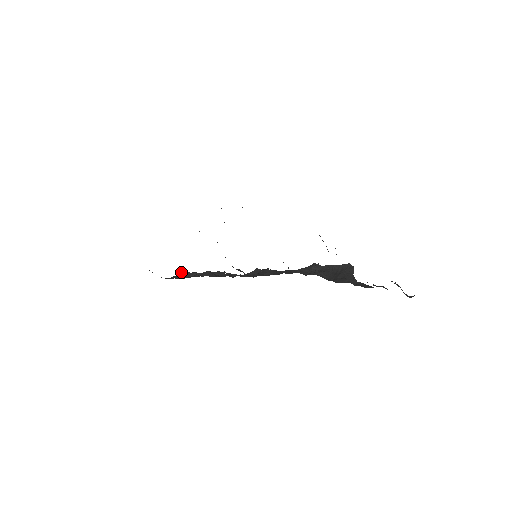
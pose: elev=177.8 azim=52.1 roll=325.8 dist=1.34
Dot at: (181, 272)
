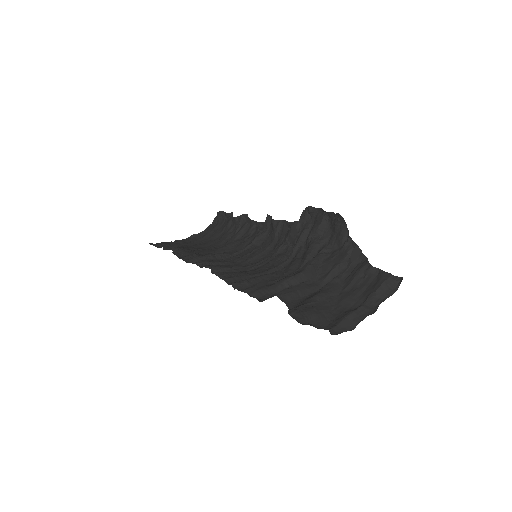
Dot at: (218, 214)
